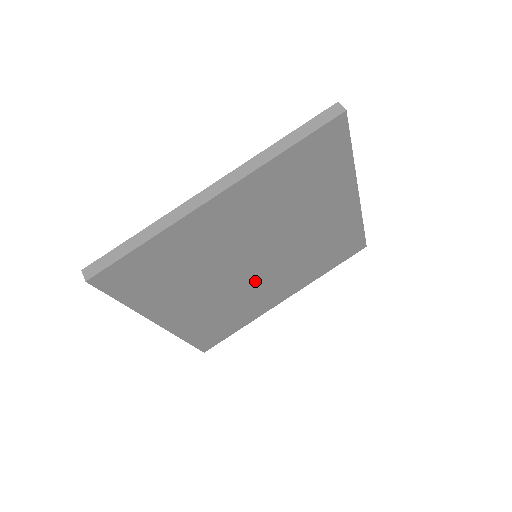
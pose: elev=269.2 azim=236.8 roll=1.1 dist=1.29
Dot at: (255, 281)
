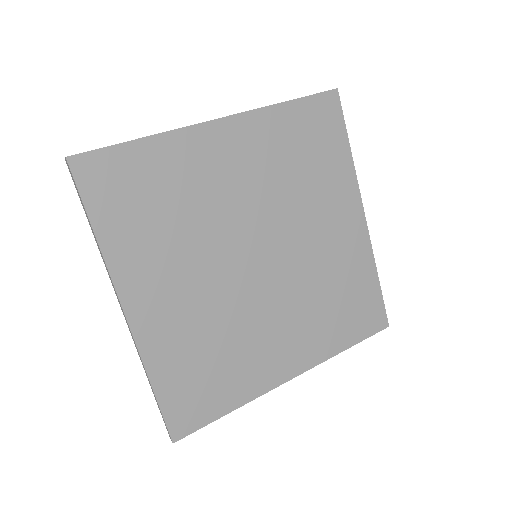
Dot at: (254, 302)
